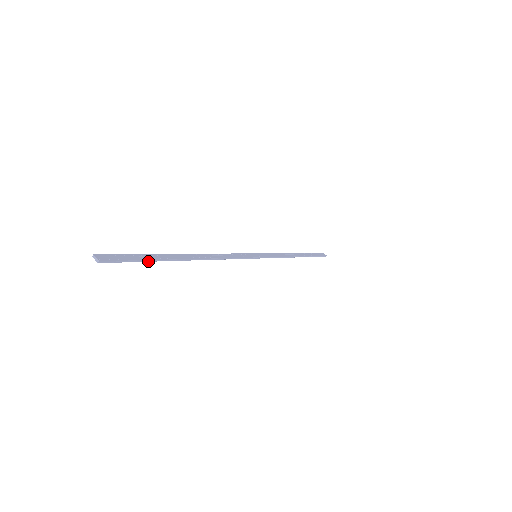
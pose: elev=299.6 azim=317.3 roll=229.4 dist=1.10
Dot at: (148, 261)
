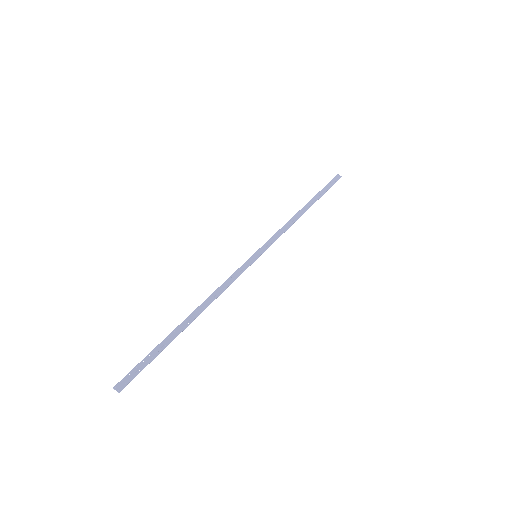
Dot at: occluded
